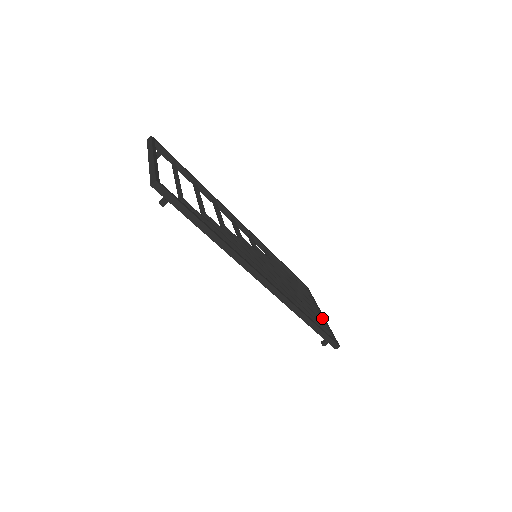
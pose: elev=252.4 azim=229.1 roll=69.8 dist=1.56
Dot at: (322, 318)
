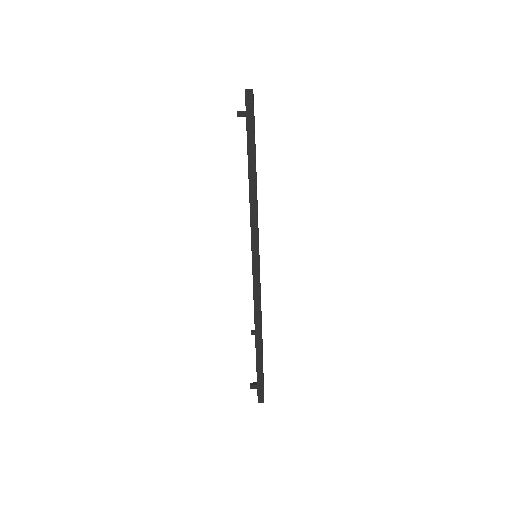
Dot at: occluded
